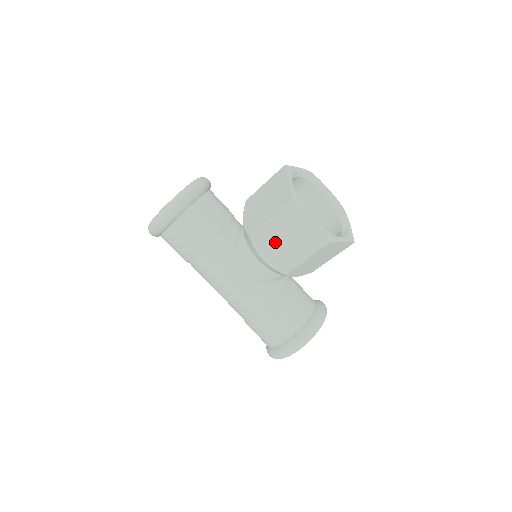
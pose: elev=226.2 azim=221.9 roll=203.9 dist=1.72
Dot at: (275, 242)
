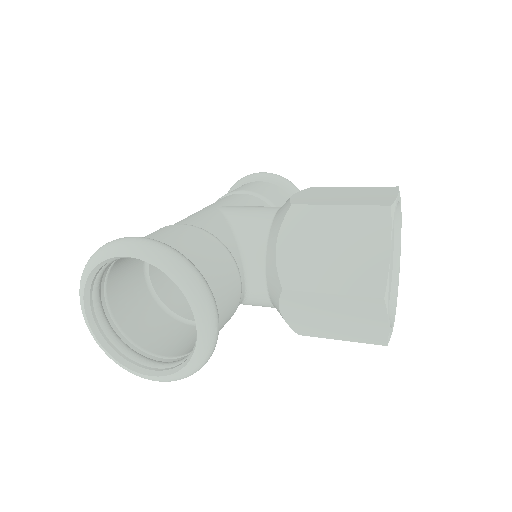
Dot at: occluded
